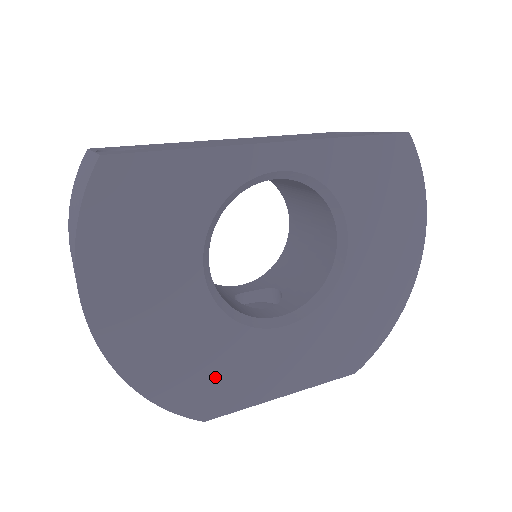
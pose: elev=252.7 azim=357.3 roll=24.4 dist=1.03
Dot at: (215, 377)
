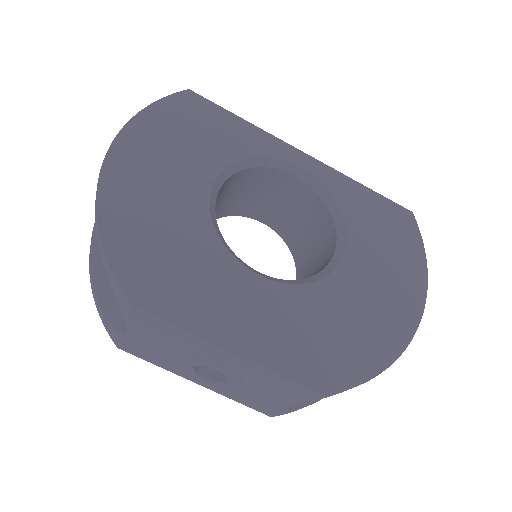
Dot at: (172, 269)
